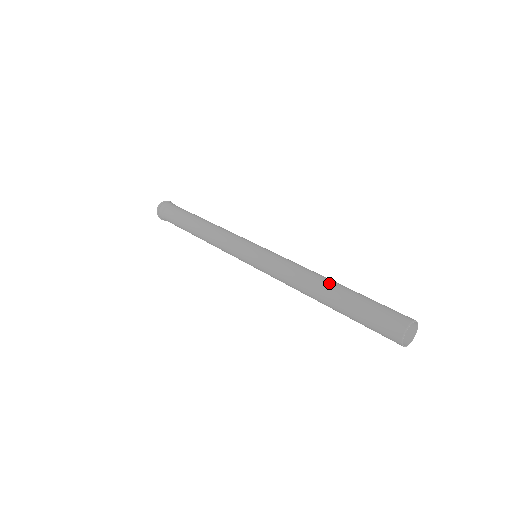
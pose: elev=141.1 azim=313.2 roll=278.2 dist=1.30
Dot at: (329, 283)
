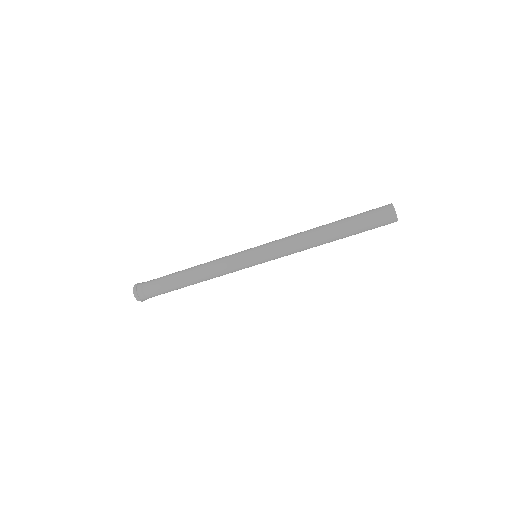
Dot at: (327, 225)
